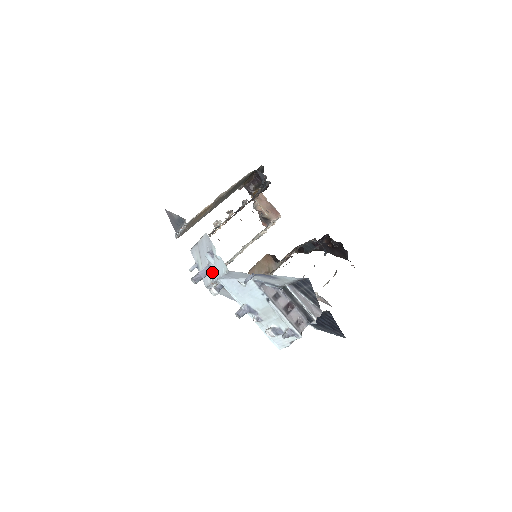
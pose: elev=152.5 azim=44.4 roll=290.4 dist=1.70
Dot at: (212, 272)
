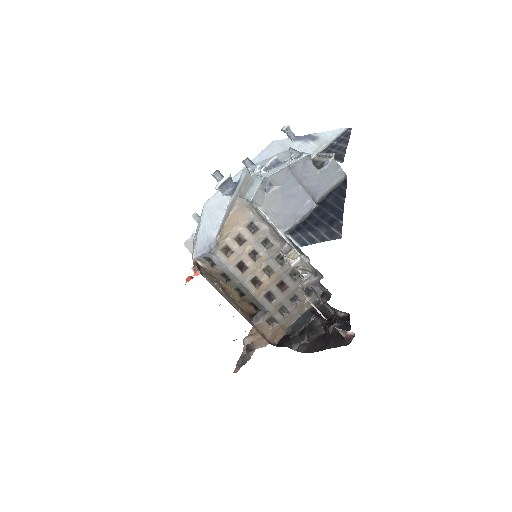
Dot at: occluded
